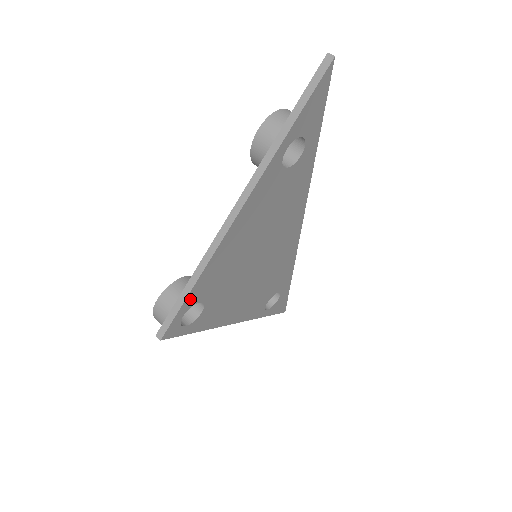
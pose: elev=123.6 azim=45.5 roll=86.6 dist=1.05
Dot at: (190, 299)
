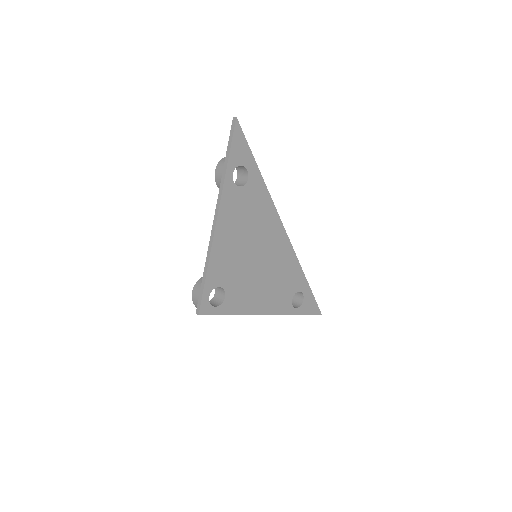
Dot at: (209, 283)
